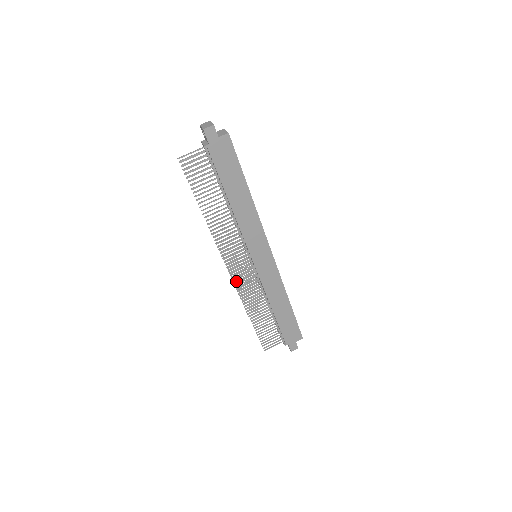
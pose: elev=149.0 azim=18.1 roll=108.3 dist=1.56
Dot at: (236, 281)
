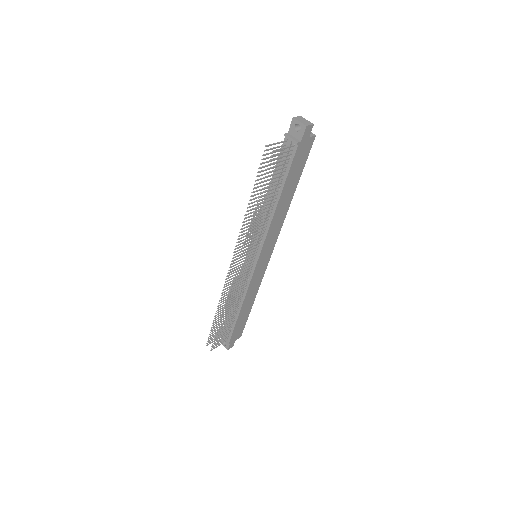
Dot at: (234, 280)
